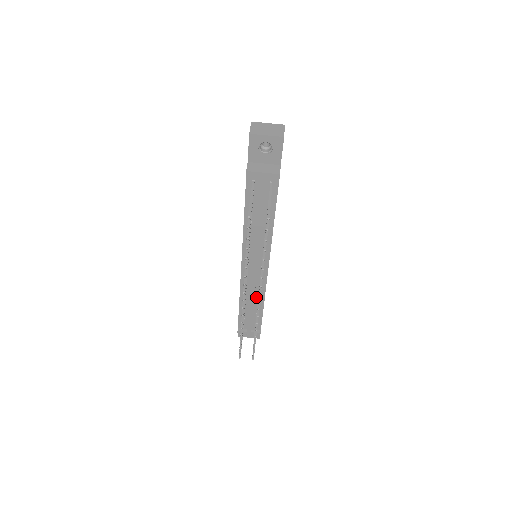
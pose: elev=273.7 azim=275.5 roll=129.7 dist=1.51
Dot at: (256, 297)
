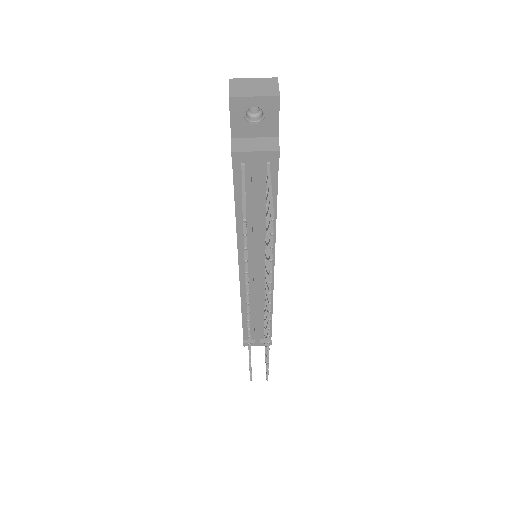
Dot at: (262, 304)
